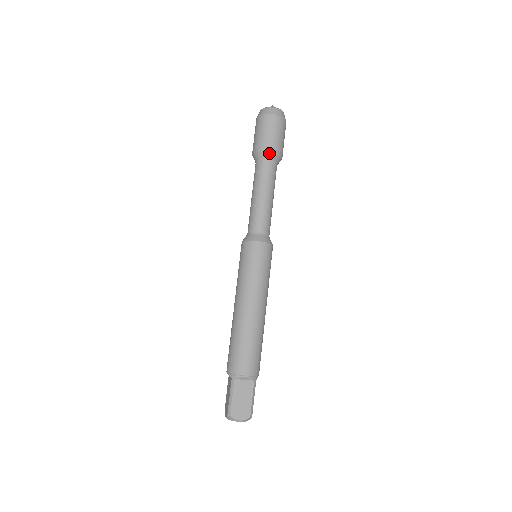
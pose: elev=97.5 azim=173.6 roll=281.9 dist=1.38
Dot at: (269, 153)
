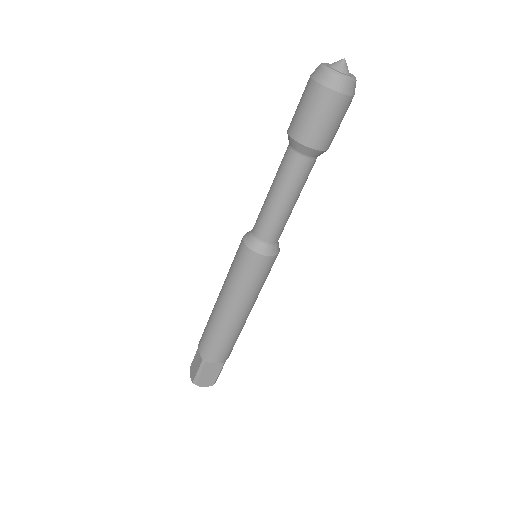
Dot at: (312, 150)
